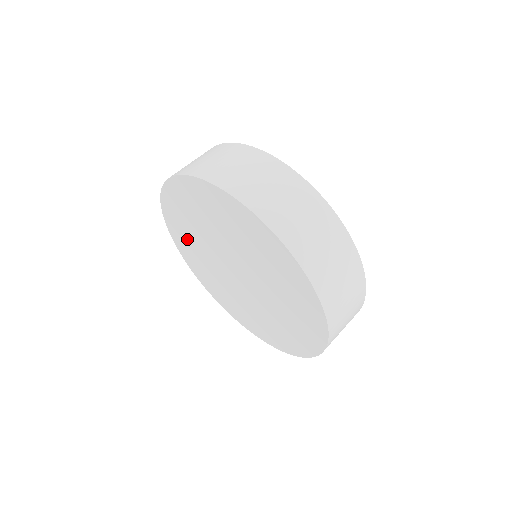
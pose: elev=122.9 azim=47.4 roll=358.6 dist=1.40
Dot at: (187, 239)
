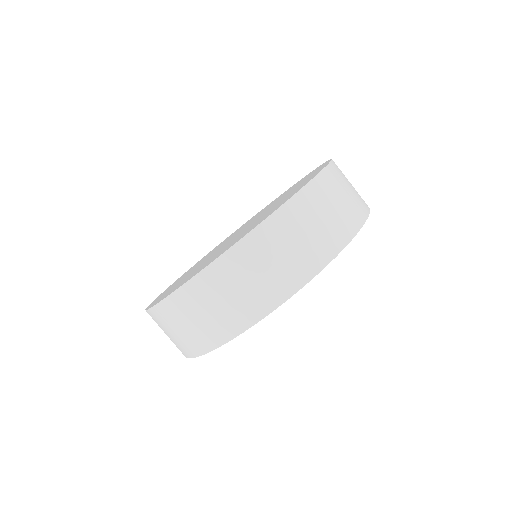
Dot at: occluded
